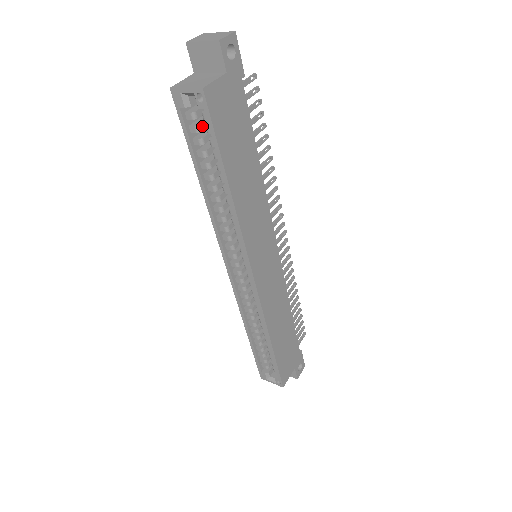
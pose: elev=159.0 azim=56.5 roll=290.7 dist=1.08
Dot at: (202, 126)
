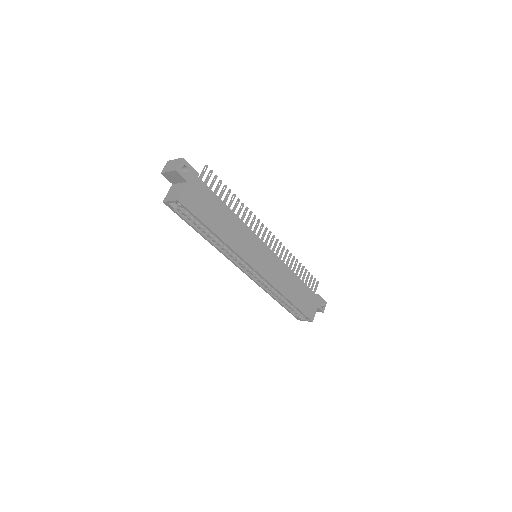
Dot at: occluded
